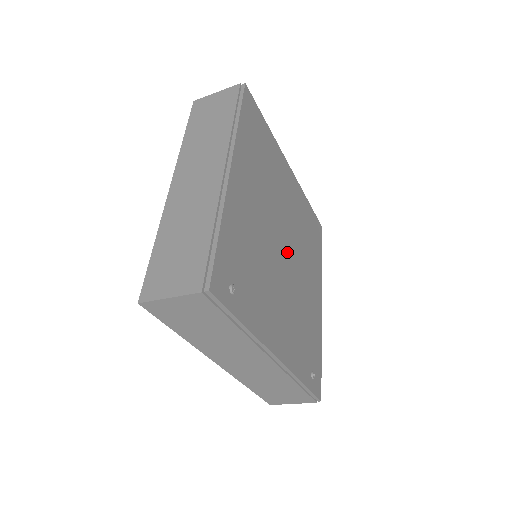
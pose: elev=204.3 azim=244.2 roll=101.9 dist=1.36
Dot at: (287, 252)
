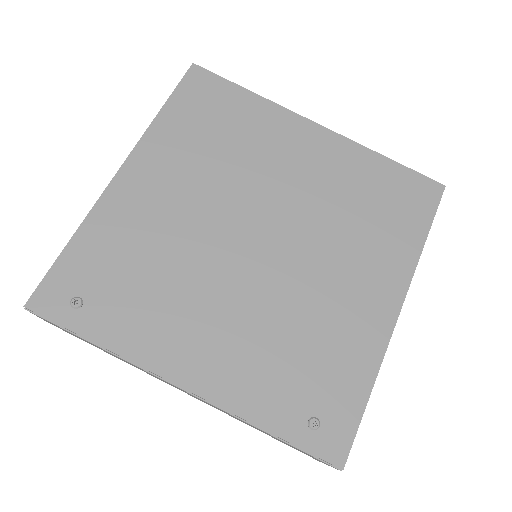
Dot at: (266, 244)
